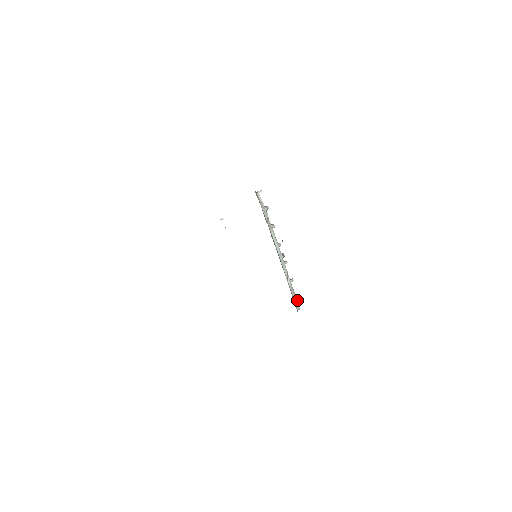
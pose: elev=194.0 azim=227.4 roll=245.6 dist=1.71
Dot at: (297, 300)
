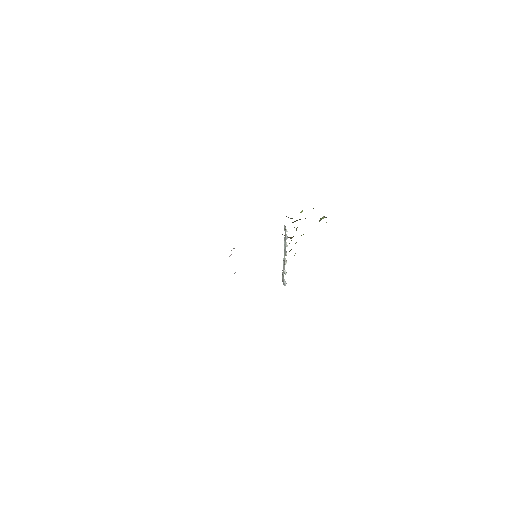
Dot at: (284, 280)
